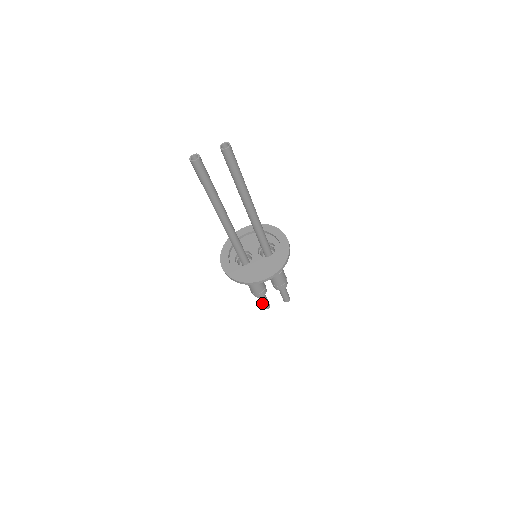
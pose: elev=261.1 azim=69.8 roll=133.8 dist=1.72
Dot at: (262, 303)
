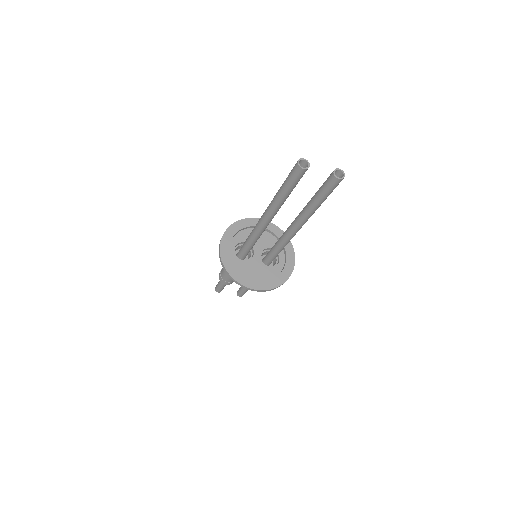
Dot at: (219, 286)
